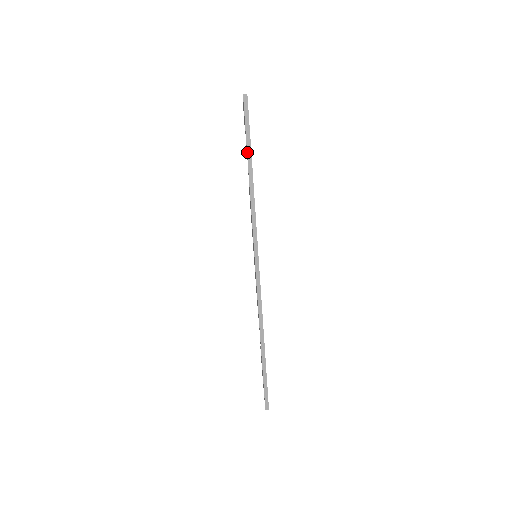
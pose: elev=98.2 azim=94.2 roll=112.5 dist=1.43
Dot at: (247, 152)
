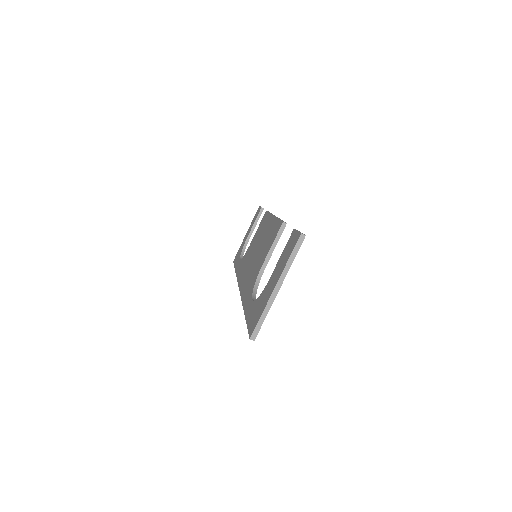
Dot at: (245, 319)
